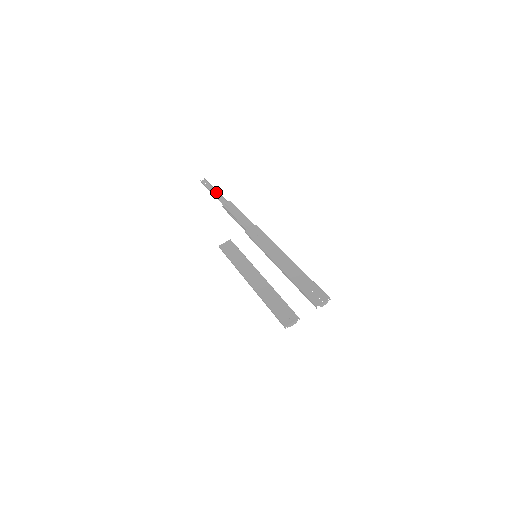
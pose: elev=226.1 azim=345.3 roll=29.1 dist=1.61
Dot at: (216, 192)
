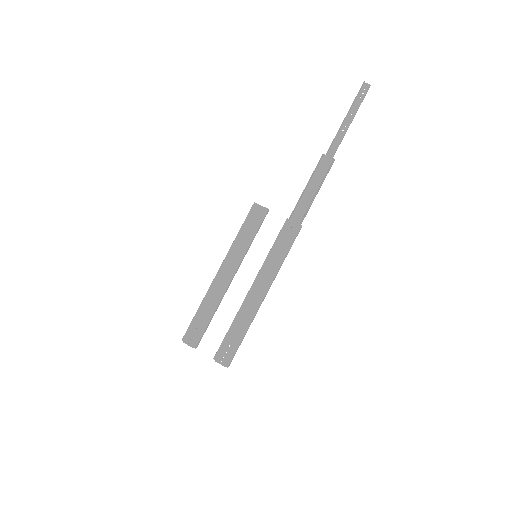
Dot at: (348, 124)
